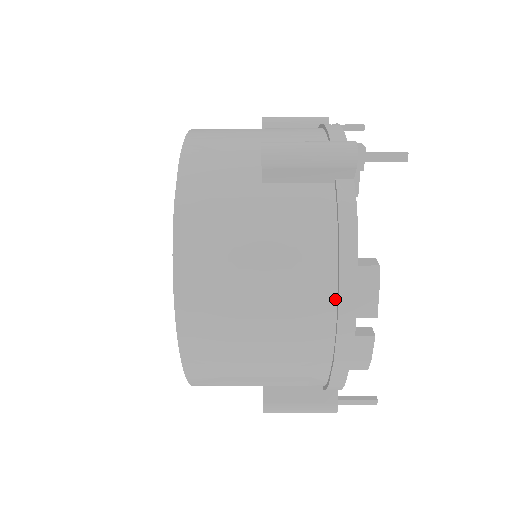
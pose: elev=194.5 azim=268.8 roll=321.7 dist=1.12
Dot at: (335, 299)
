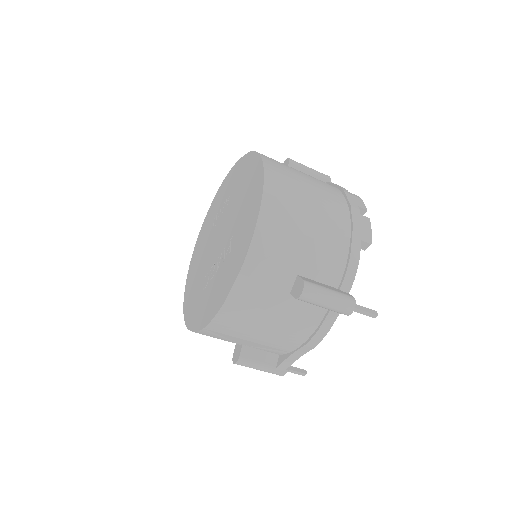
Dot at: (344, 198)
